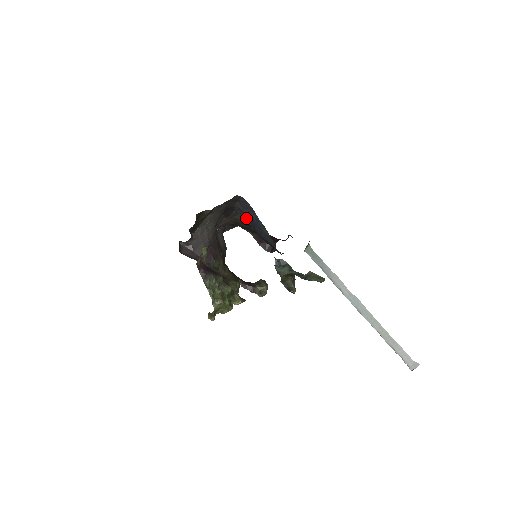
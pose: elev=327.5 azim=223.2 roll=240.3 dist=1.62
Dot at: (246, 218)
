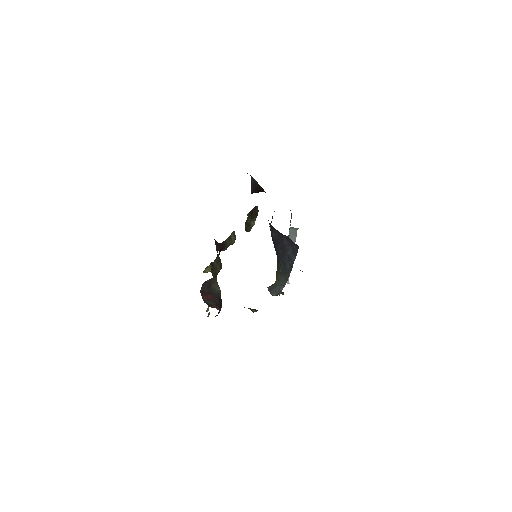
Dot at: (278, 234)
